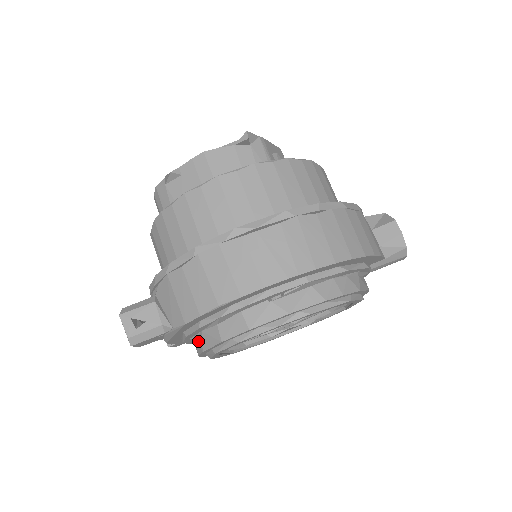
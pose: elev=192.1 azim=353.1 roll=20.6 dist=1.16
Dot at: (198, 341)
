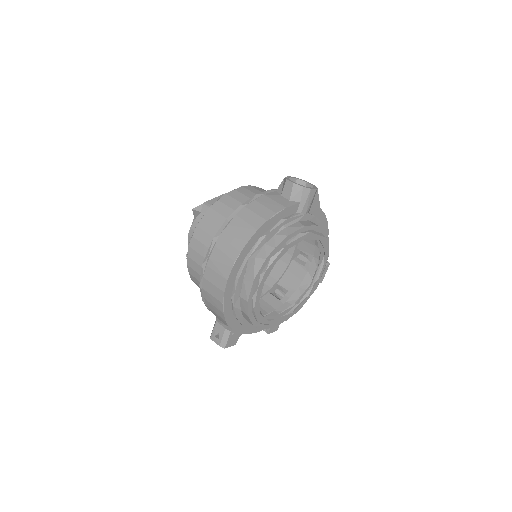
Dot at: occluded
